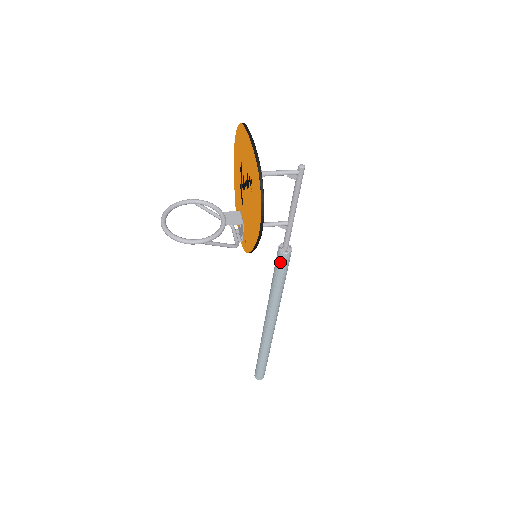
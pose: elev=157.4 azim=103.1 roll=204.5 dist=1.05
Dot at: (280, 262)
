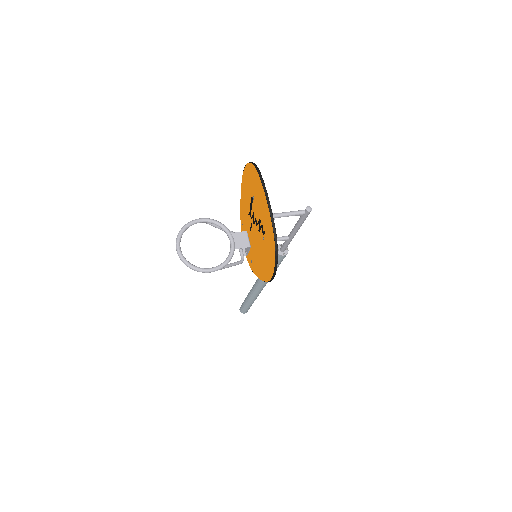
Dot at: occluded
